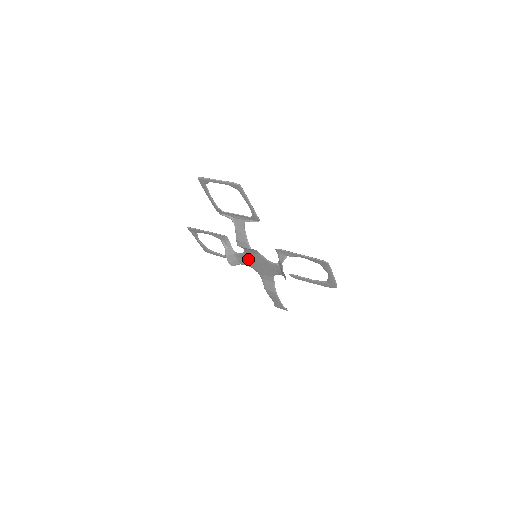
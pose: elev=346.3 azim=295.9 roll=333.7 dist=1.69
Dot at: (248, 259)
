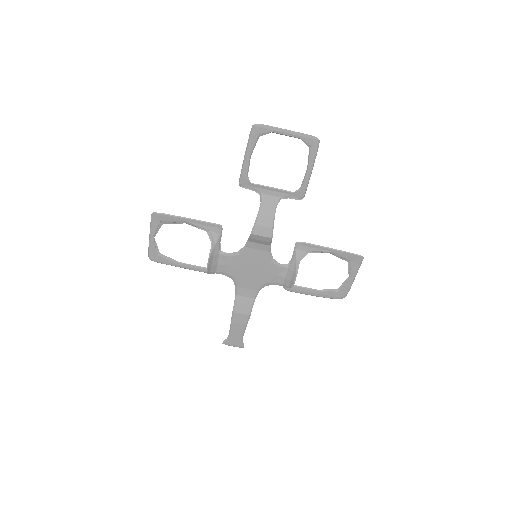
Dot at: (239, 262)
